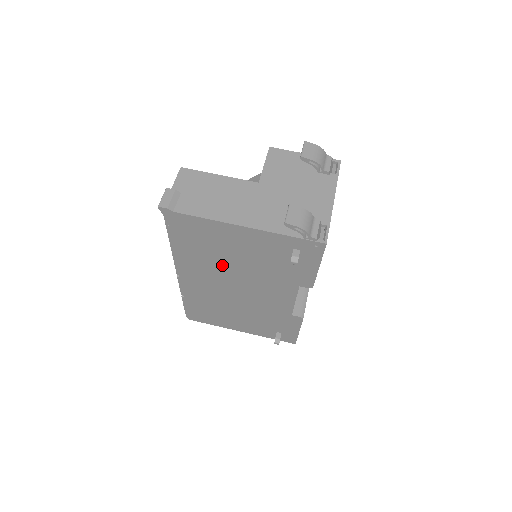
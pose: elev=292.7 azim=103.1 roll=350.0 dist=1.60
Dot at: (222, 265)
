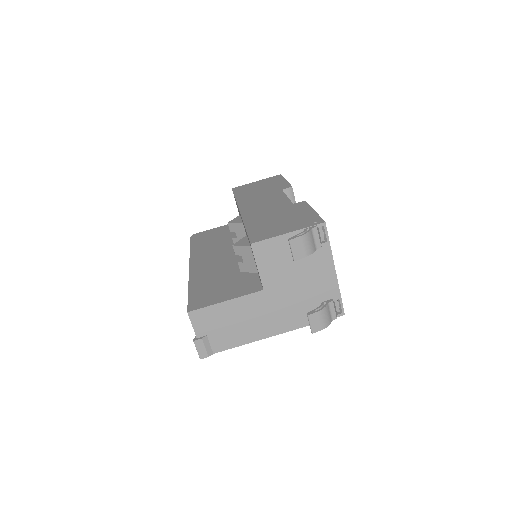
Dot at: occluded
